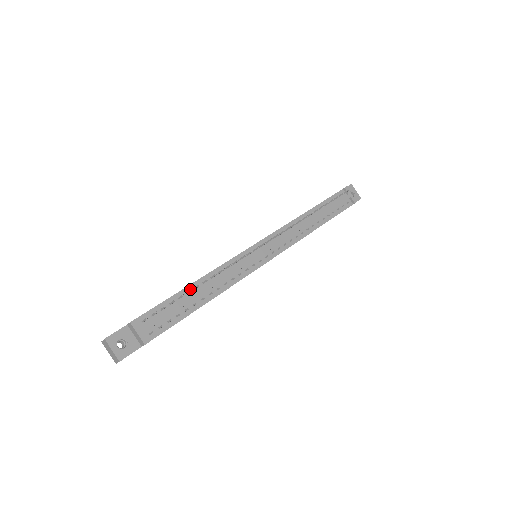
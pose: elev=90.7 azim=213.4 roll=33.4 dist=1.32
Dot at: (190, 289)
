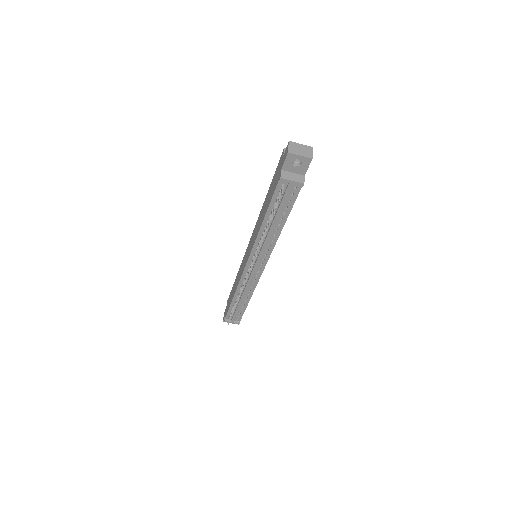
Dot at: (235, 301)
